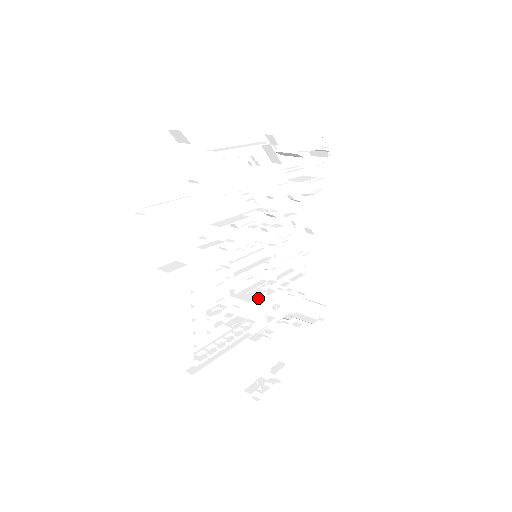
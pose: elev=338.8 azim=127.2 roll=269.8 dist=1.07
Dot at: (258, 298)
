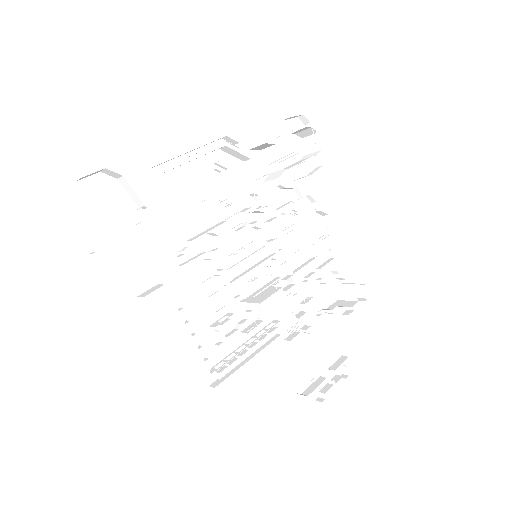
Dot at: (279, 297)
